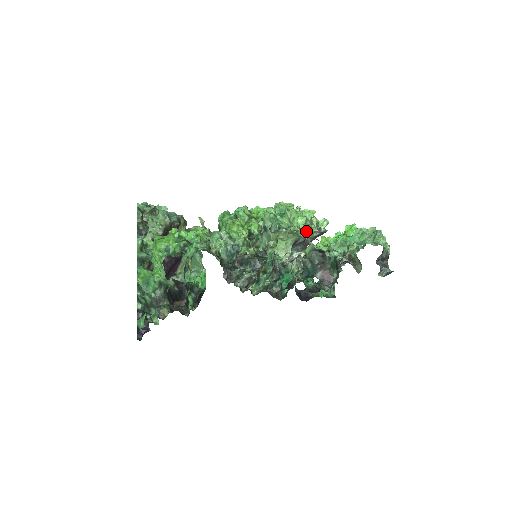
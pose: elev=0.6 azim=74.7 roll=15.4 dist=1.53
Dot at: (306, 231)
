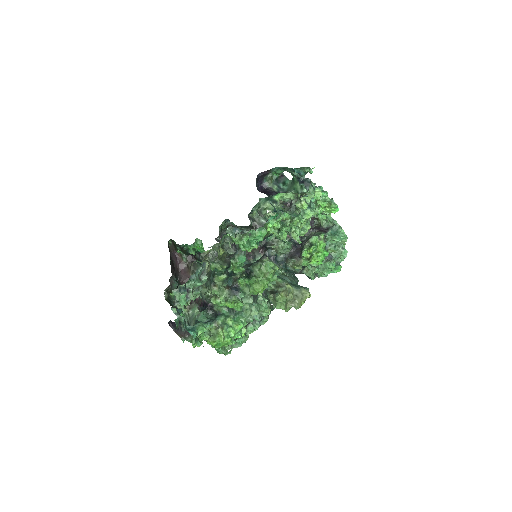
Dot at: (306, 298)
